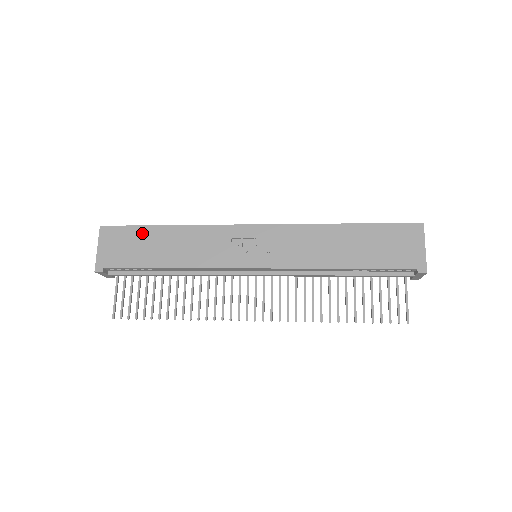
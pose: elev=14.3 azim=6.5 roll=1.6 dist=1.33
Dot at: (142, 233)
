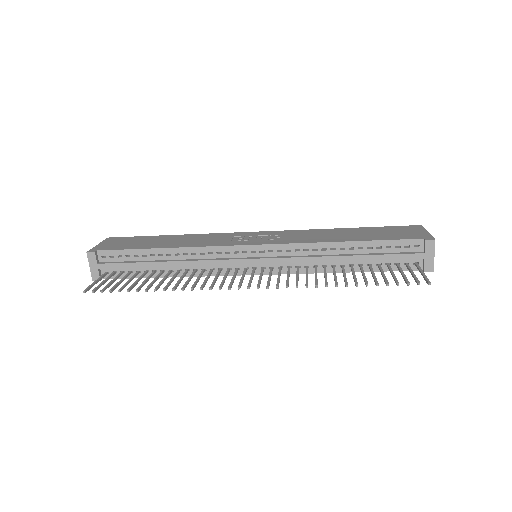
Dot at: (147, 238)
